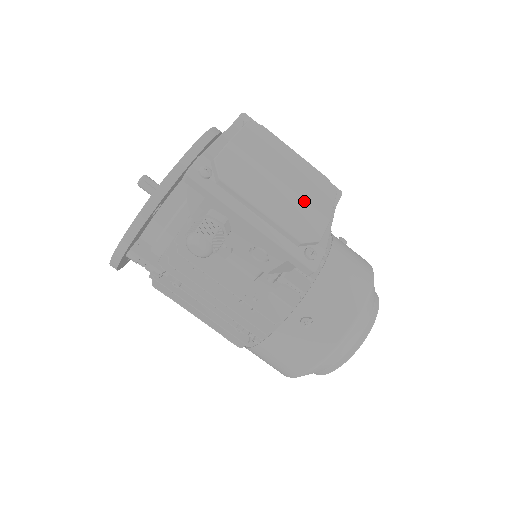
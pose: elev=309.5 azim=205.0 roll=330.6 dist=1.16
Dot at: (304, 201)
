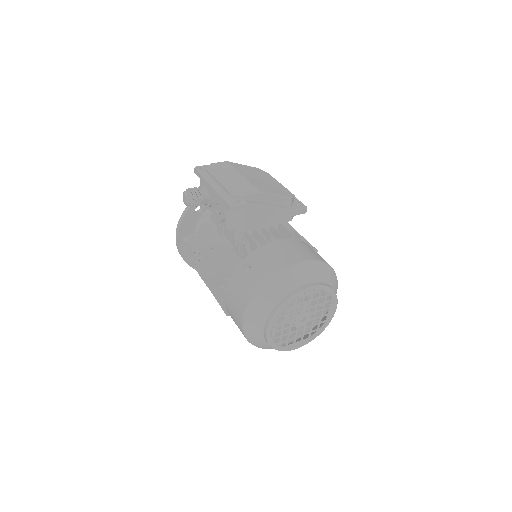
Dot at: (250, 183)
